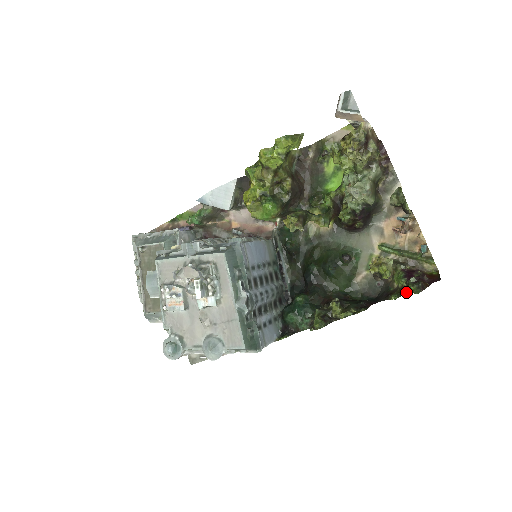
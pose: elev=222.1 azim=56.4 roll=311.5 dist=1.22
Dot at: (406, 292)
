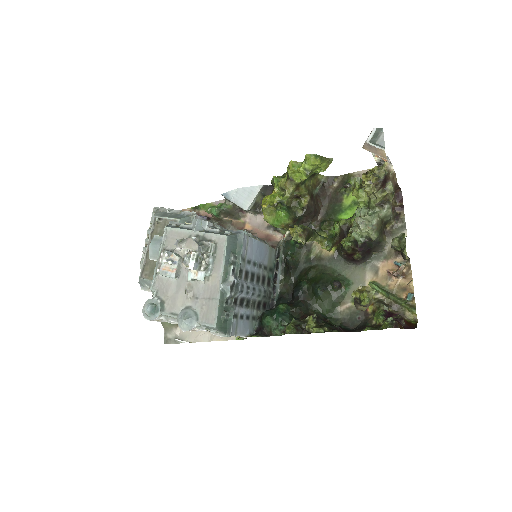
Dot at: (380, 327)
